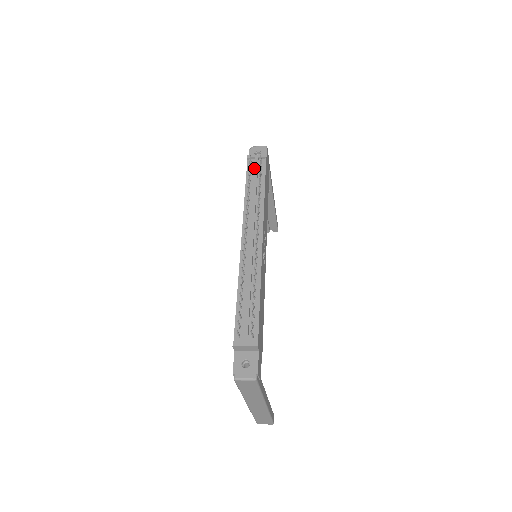
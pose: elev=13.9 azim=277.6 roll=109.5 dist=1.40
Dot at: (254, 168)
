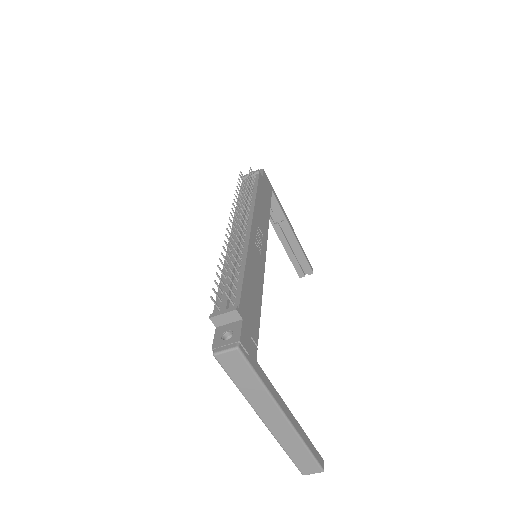
Dot at: (246, 182)
